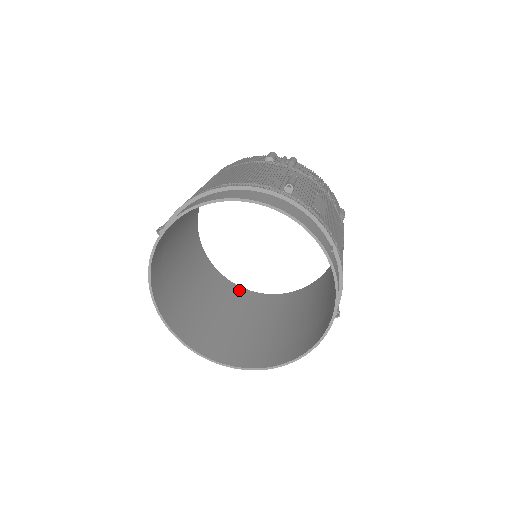
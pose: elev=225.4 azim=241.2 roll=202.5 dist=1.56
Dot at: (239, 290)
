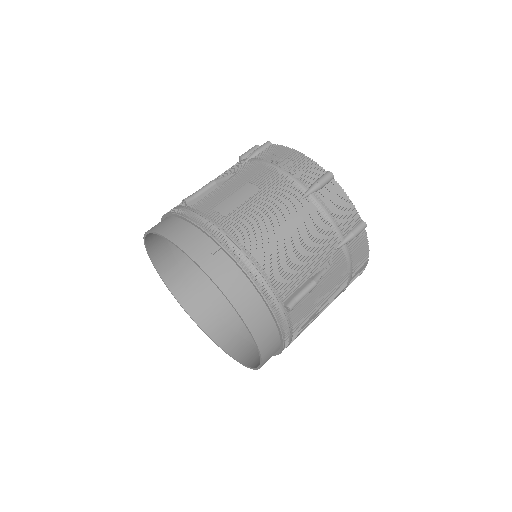
Dot at: occluded
